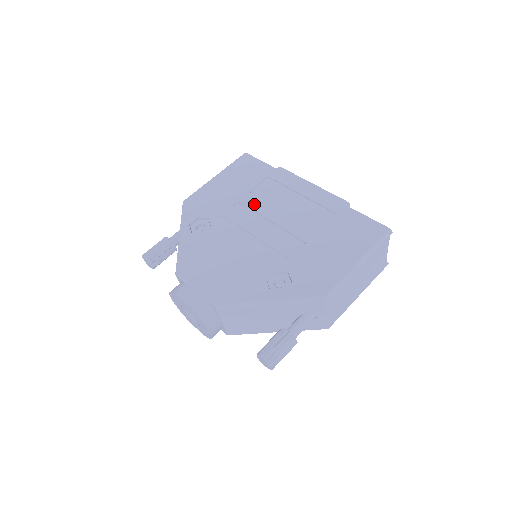
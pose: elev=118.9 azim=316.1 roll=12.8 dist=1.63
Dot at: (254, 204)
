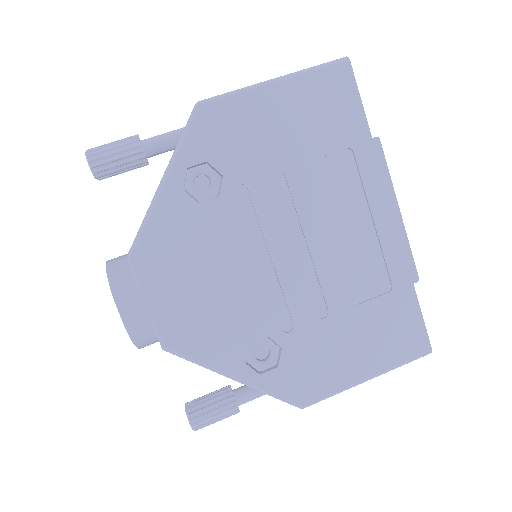
Dot at: (302, 194)
